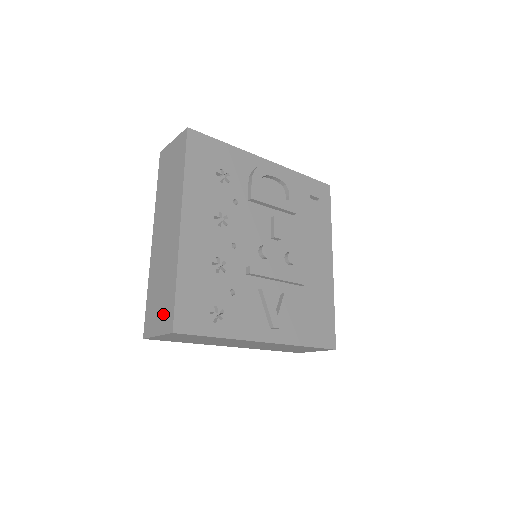
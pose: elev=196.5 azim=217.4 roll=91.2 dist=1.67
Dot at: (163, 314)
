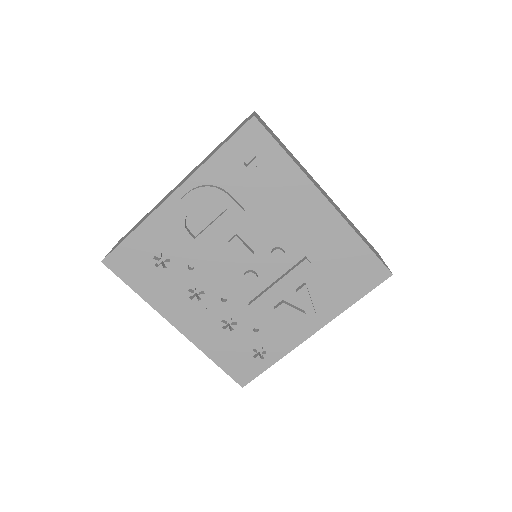
Dot at: occluded
